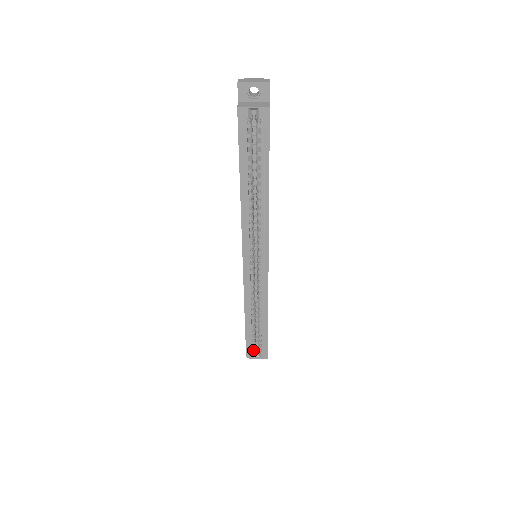
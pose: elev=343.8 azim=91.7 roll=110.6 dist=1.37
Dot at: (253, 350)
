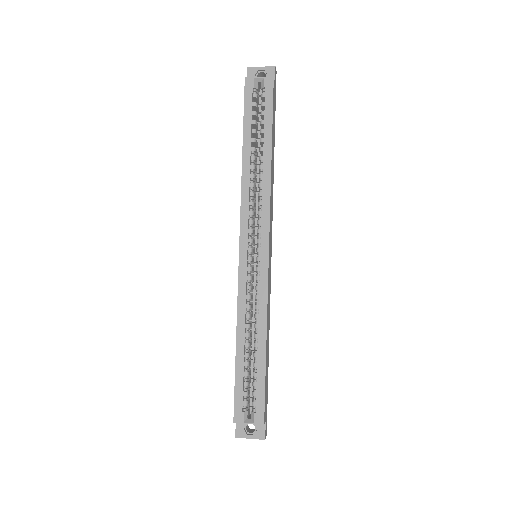
Dot at: (244, 410)
